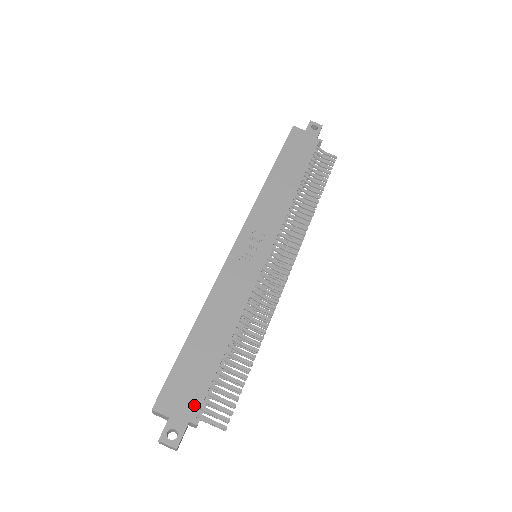
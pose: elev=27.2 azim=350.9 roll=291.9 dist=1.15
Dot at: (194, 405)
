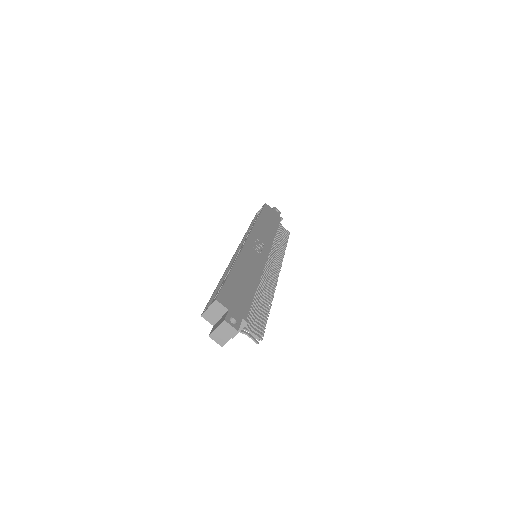
Dot at: (244, 311)
